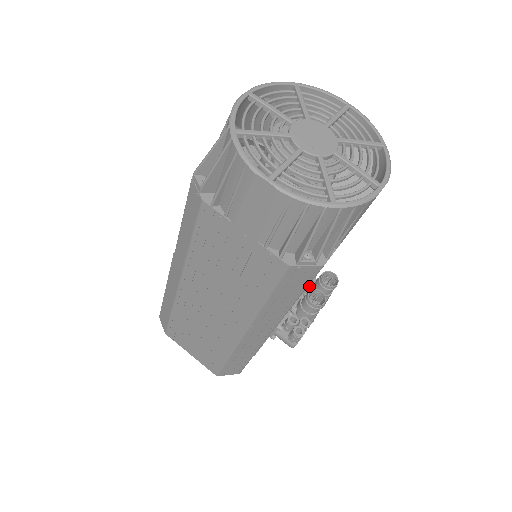
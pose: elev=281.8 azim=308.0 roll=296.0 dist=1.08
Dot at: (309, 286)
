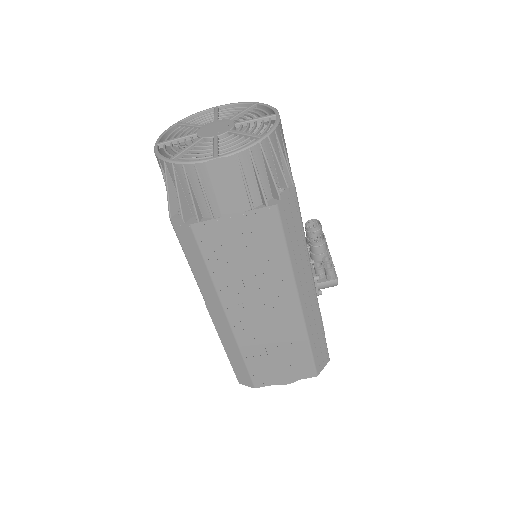
Dot at: occluded
